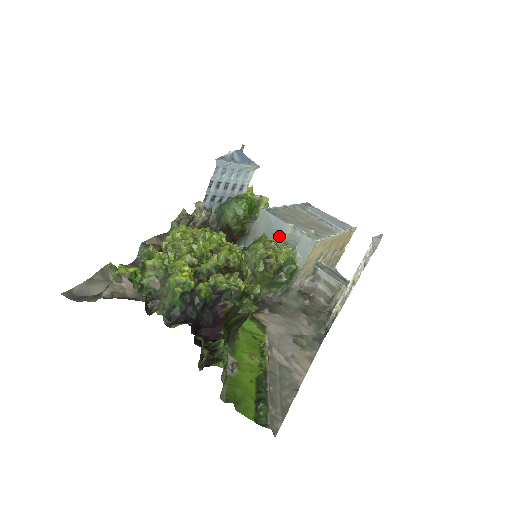
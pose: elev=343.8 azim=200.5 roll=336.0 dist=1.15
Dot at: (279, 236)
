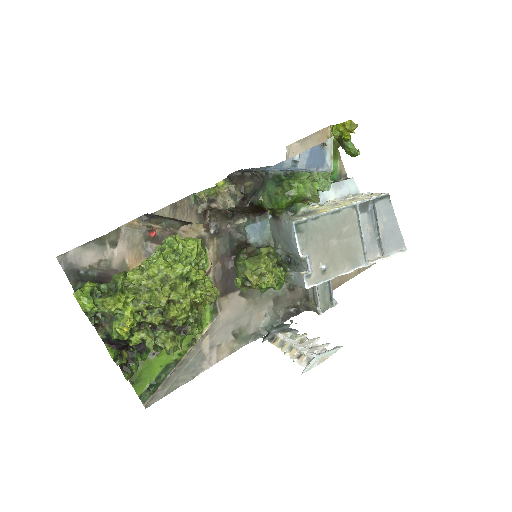
Dot at: (291, 251)
